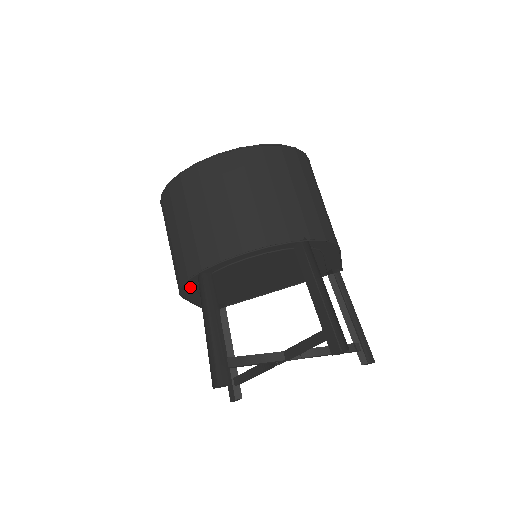
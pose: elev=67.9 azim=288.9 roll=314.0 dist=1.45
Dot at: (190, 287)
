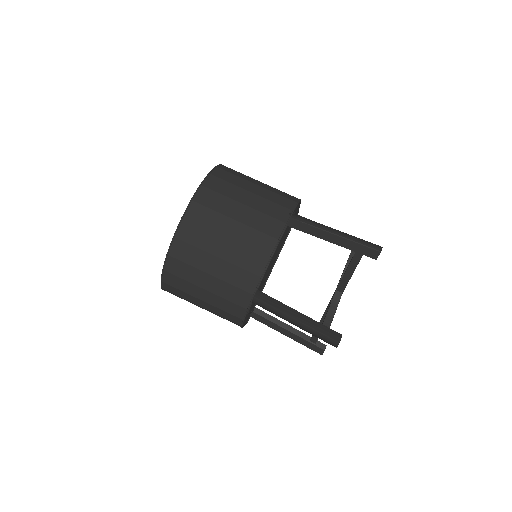
Dot at: occluded
